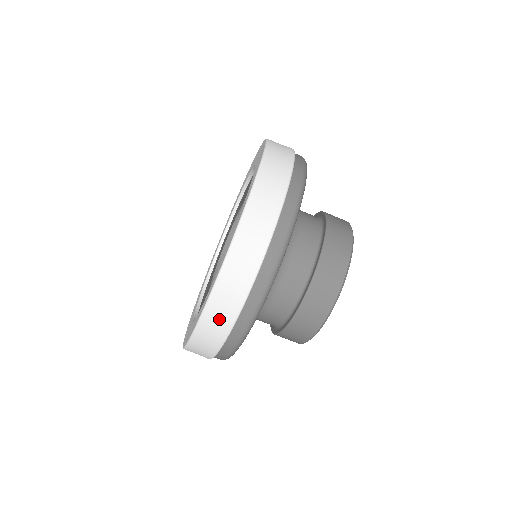
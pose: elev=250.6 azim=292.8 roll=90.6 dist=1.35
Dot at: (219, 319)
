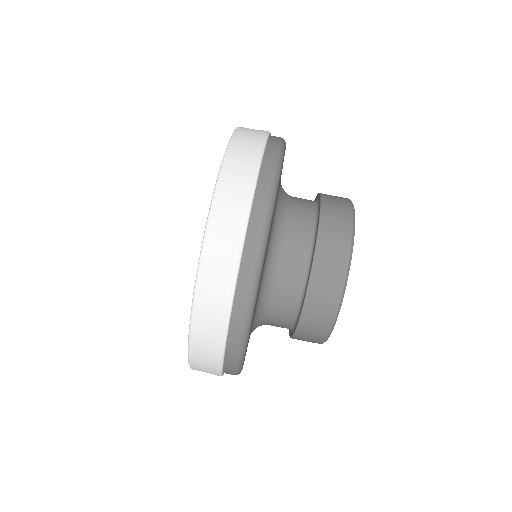
Dot at: (228, 224)
